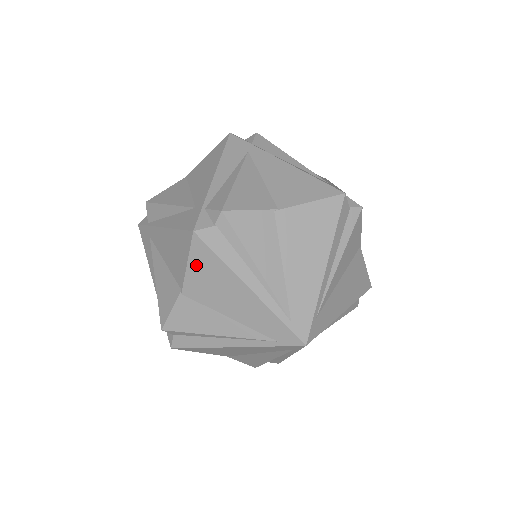
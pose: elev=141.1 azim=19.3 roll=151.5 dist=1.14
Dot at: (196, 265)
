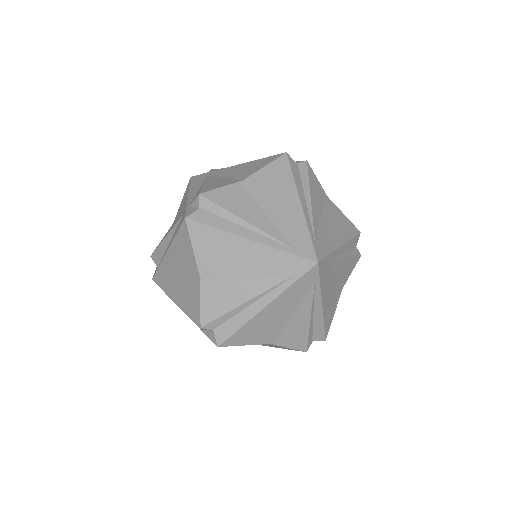
Dot at: (200, 247)
